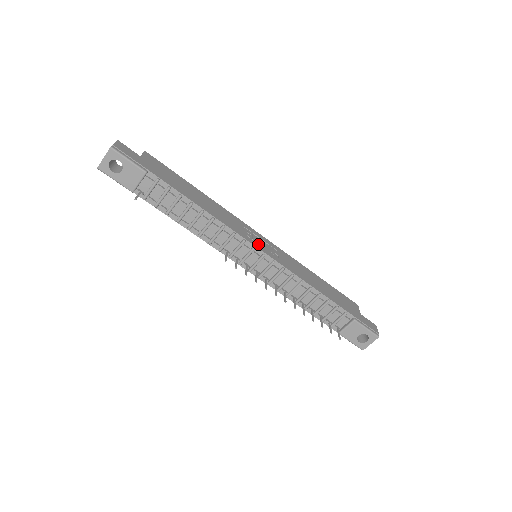
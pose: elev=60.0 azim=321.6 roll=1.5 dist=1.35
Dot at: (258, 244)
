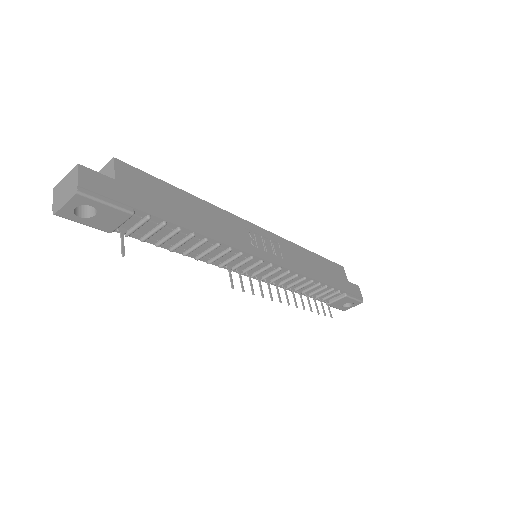
Dot at: (264, 251)
